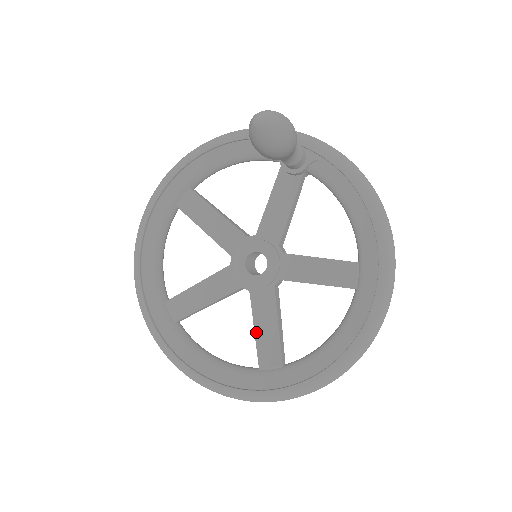
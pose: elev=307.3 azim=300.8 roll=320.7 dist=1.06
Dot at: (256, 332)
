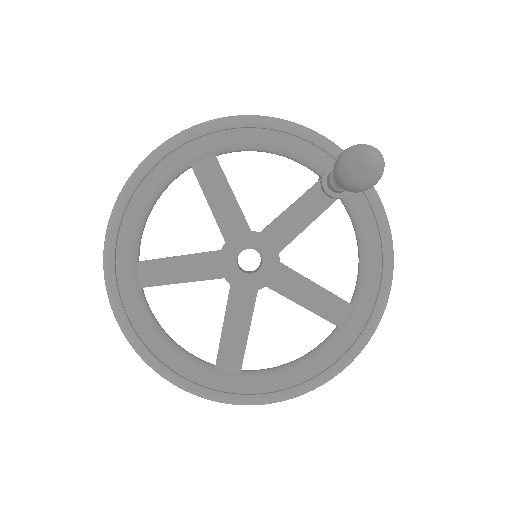
Dot at: (224, 329)
